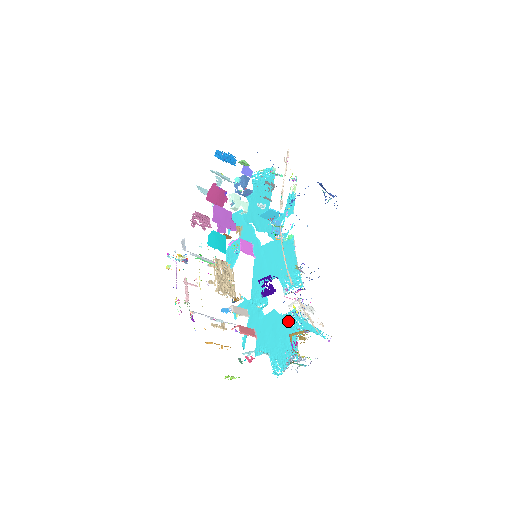
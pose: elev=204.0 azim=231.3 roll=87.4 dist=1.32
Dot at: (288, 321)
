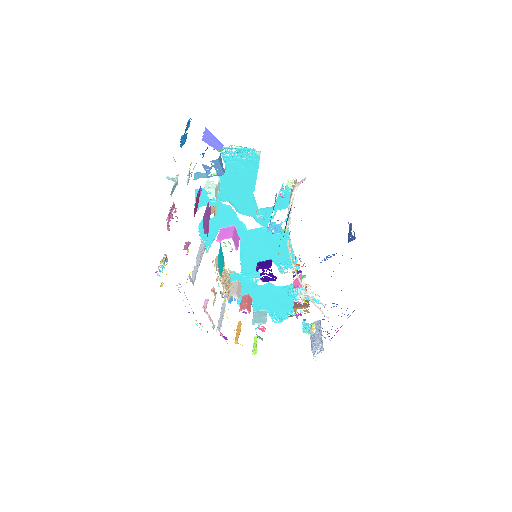
Dot at: (285, 291)
